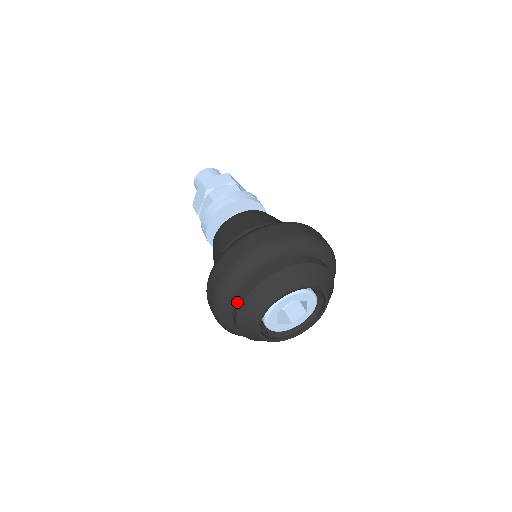
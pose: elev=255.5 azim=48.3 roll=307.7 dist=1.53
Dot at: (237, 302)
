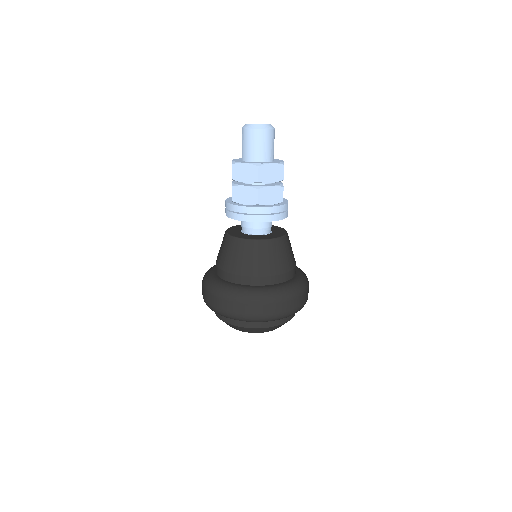
Dot at: (233, 321)
